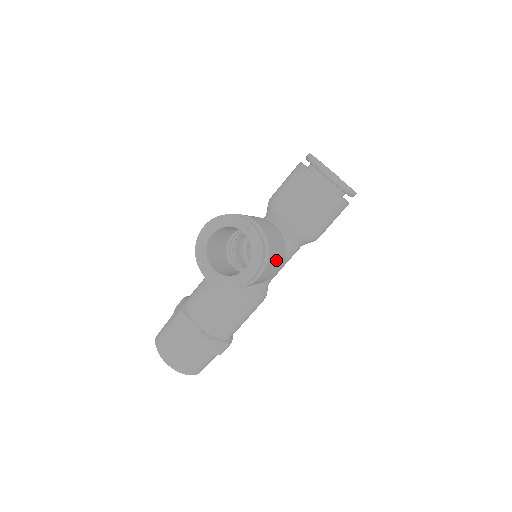
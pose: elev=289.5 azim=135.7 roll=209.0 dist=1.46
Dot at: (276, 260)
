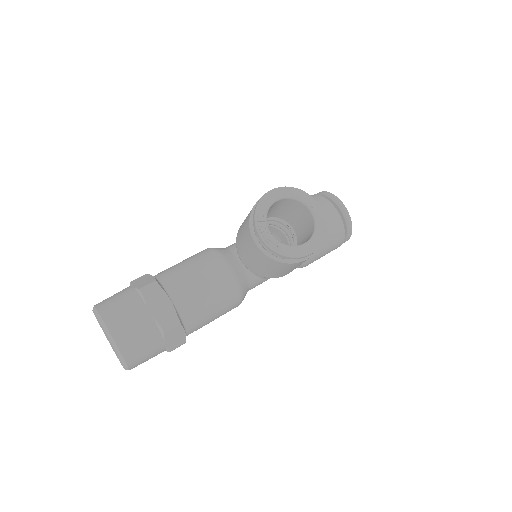
Dot at: occluded
